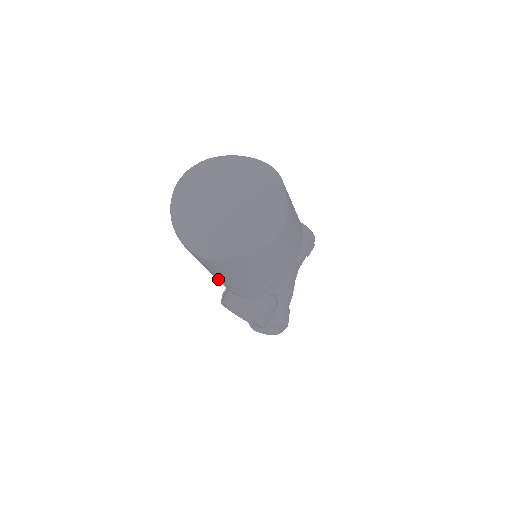
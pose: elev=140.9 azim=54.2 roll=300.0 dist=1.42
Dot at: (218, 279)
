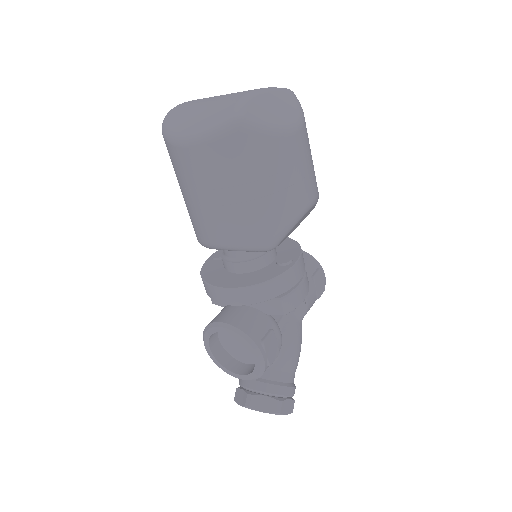
Dot at: (210, 225)
